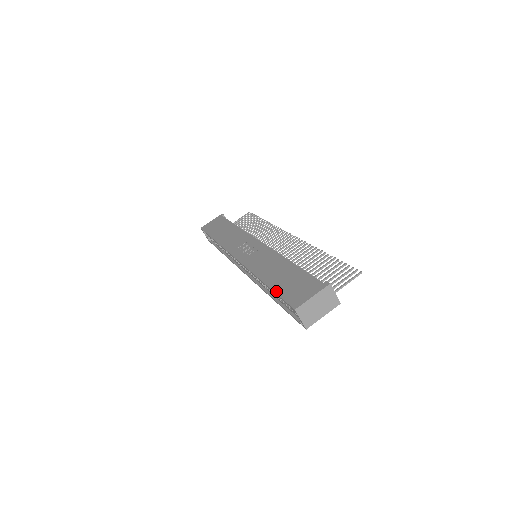
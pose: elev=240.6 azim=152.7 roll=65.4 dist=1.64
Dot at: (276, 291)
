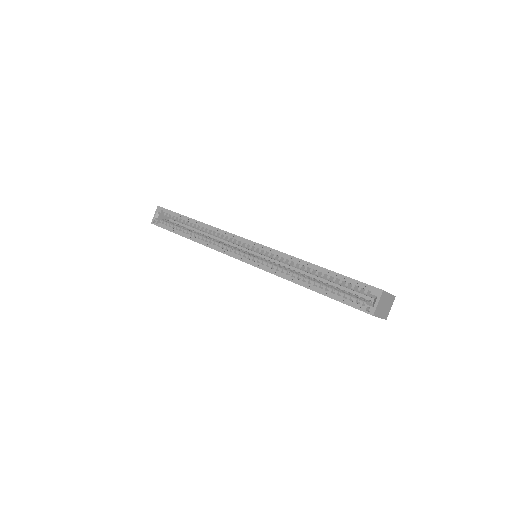
Dot at: occluded
